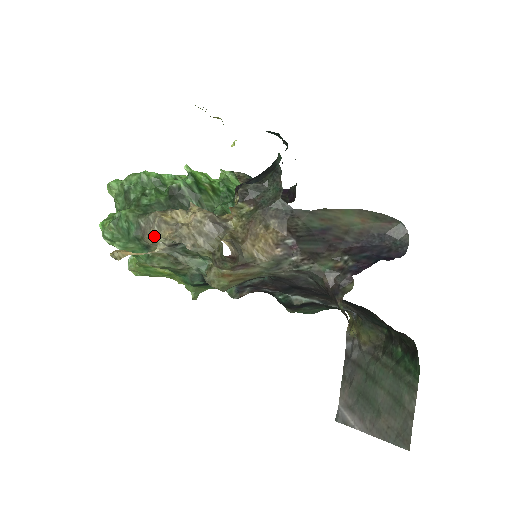
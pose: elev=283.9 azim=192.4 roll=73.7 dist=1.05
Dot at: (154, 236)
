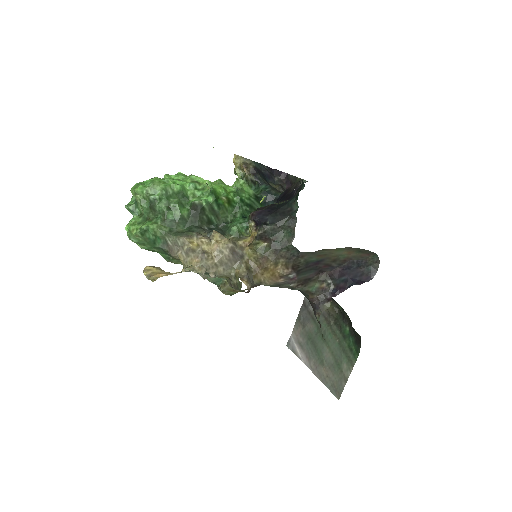
Dot at: (182, 260)
